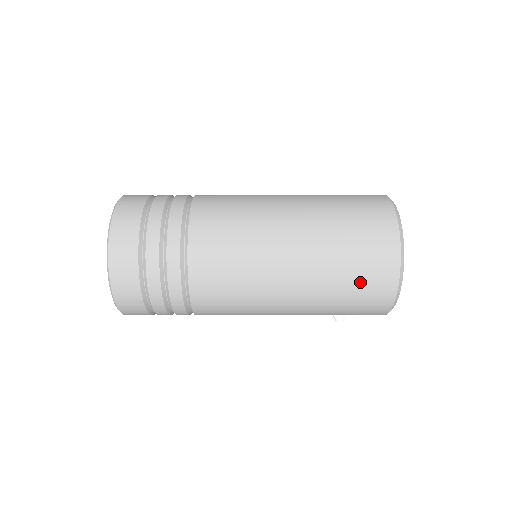
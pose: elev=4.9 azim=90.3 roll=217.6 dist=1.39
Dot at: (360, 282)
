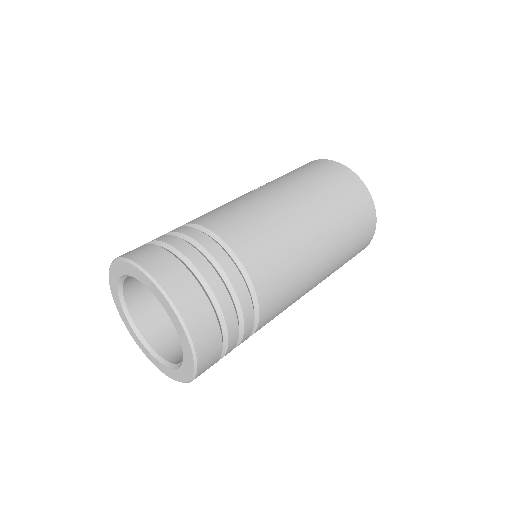
Dot at: occluded
